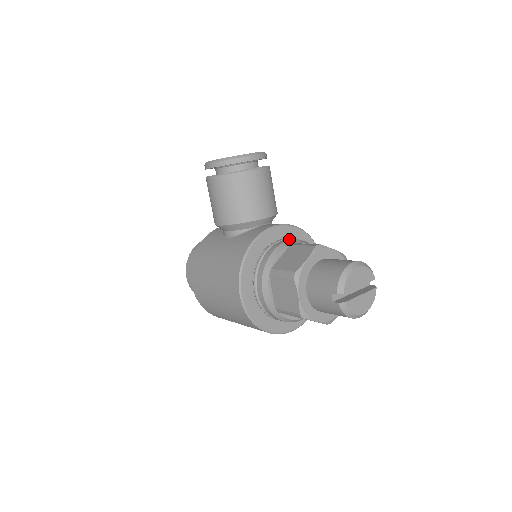
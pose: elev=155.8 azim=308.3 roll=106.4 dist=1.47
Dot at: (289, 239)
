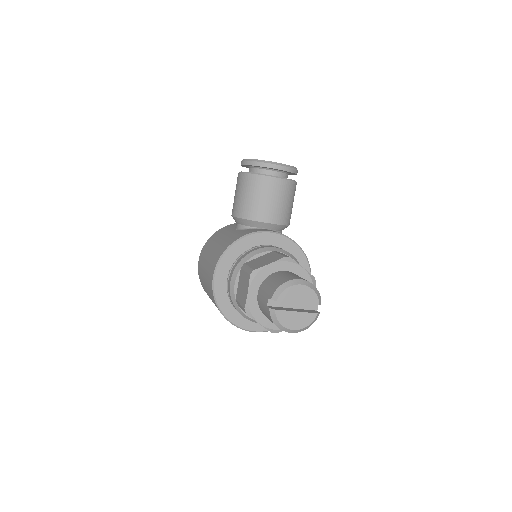
Dot at: (277, 247)
